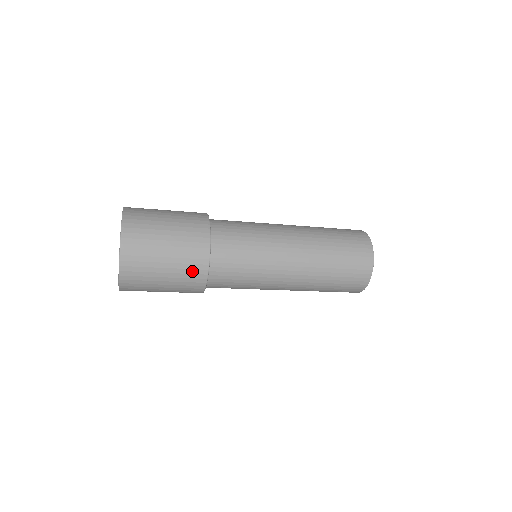
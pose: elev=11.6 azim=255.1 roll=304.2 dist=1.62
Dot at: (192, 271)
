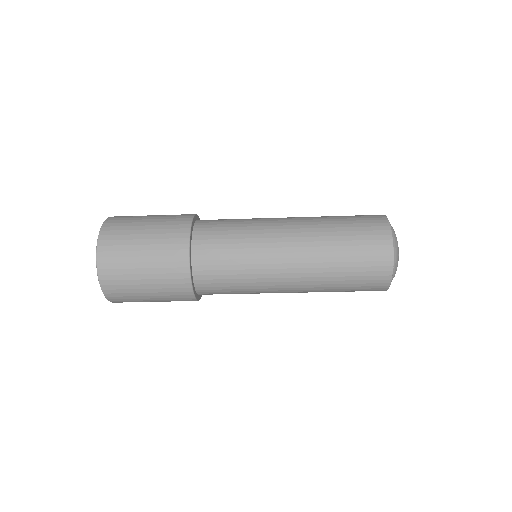
Dot at: (171, 252)
